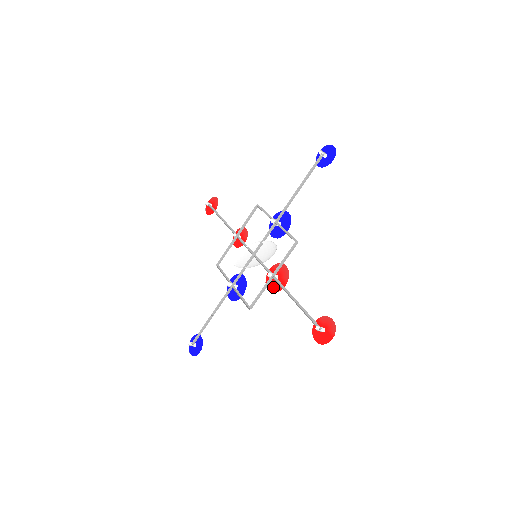
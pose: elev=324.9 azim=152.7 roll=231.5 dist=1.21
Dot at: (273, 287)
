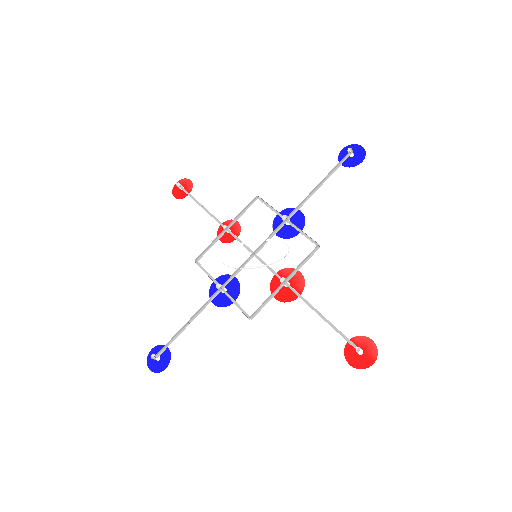
Dot at: (282, 295)
